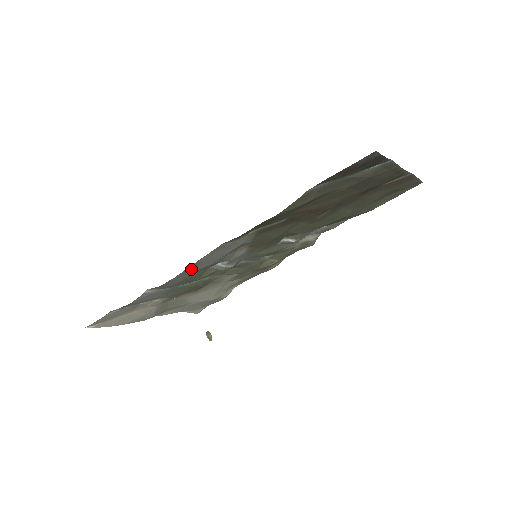
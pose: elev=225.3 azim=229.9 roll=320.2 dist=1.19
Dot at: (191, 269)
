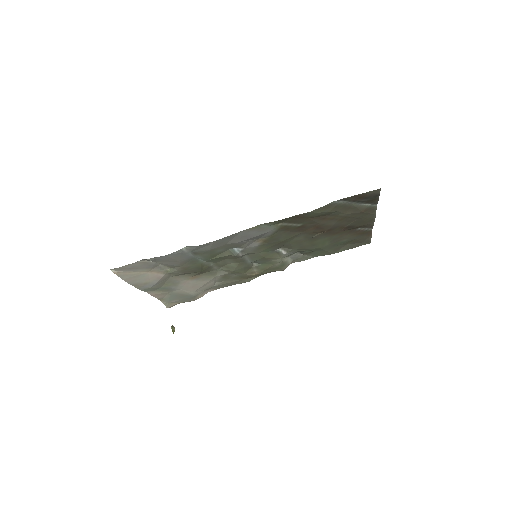
Dot at: (227, 239)
